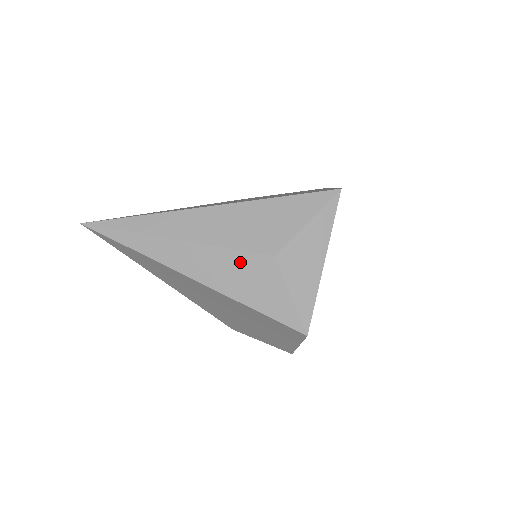
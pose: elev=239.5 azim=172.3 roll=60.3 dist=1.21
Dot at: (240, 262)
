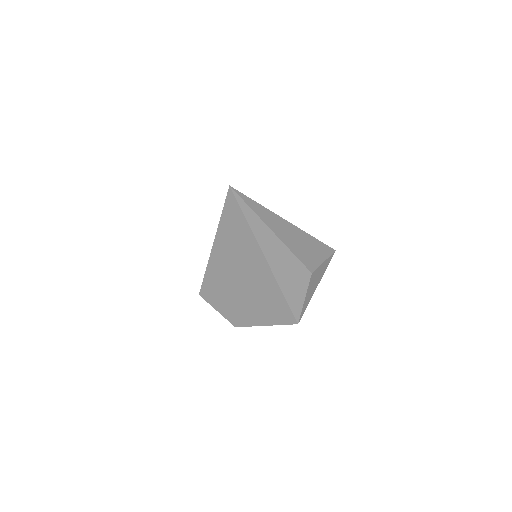
Dot at: (296, 268)
